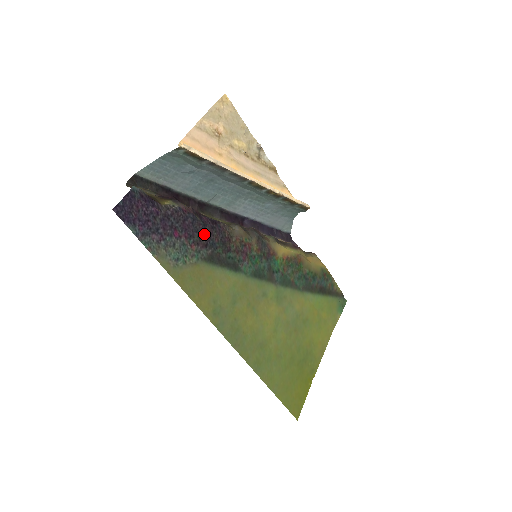
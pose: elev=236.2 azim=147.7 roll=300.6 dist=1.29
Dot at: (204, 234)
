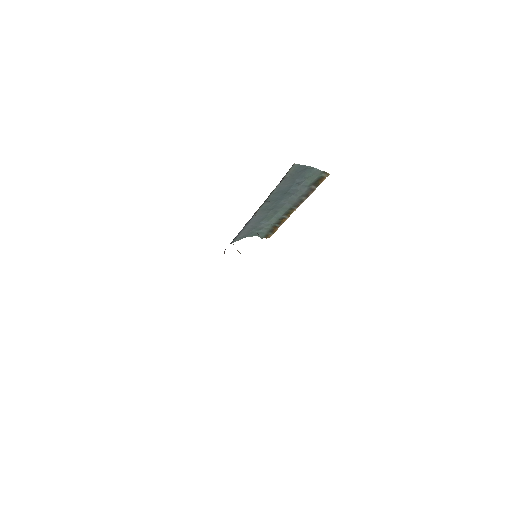
Dot at: occluded
